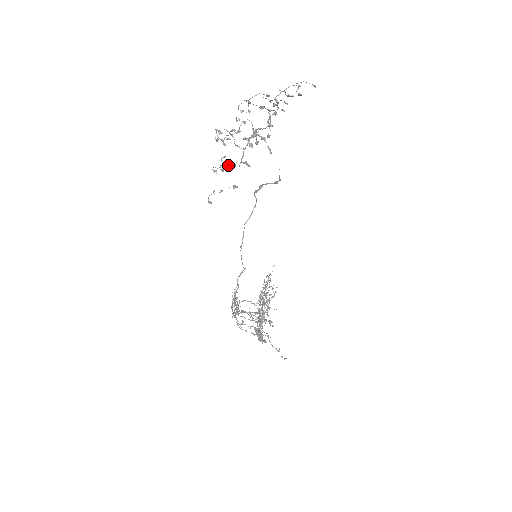
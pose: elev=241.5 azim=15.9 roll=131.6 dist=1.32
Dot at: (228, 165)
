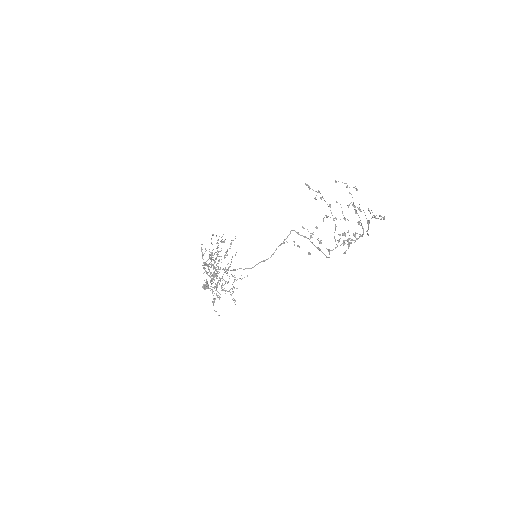
Dot at: (318, 240)
